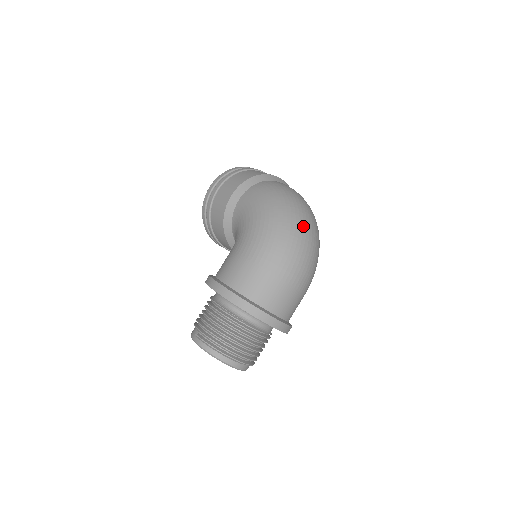
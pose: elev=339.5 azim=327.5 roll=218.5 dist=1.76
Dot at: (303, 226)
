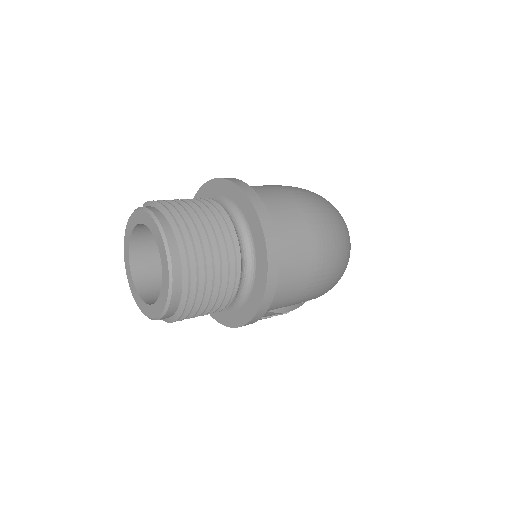
Dot at: occluded
